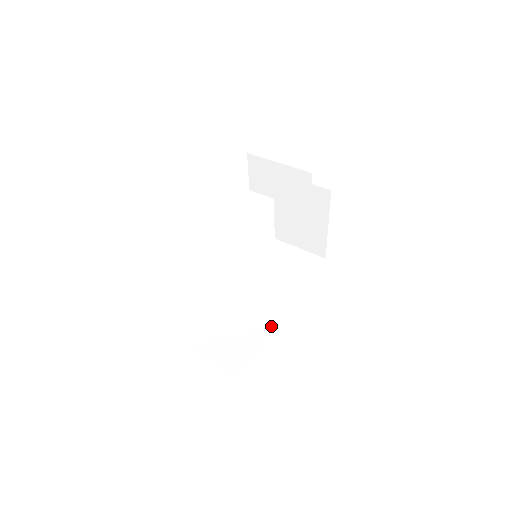
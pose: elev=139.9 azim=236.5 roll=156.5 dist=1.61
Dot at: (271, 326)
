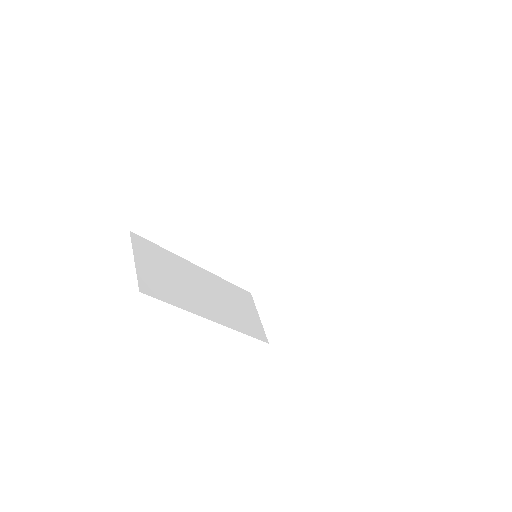
Dot at: (196, 311)
